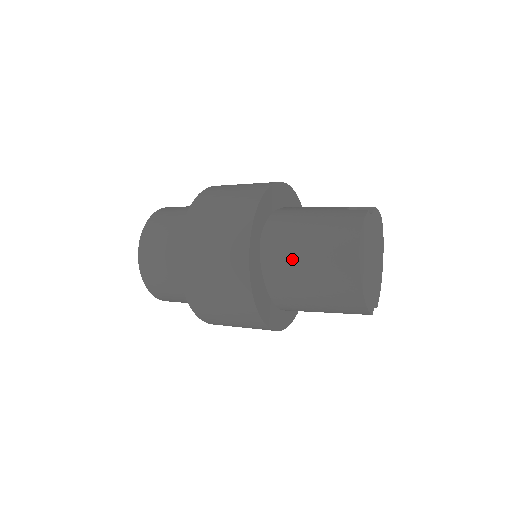
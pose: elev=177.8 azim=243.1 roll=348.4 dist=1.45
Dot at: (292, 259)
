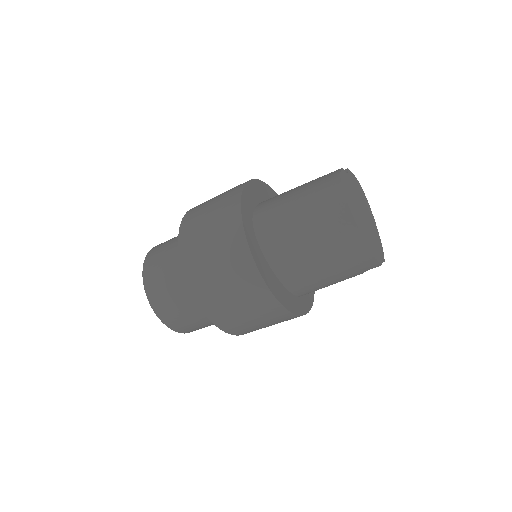
Dot at: (287, 230)
